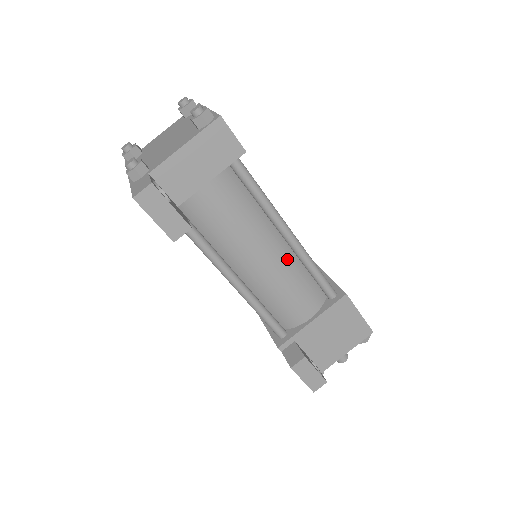
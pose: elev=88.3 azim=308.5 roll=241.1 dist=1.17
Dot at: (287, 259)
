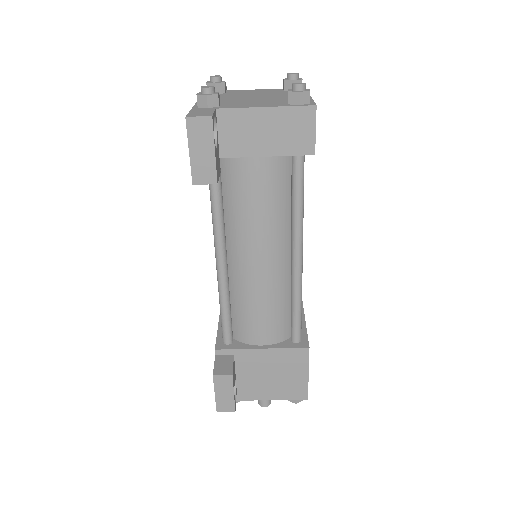
Dot at: (281, 278)
